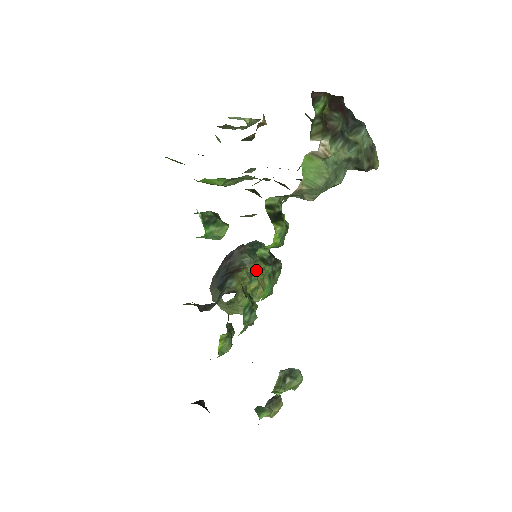
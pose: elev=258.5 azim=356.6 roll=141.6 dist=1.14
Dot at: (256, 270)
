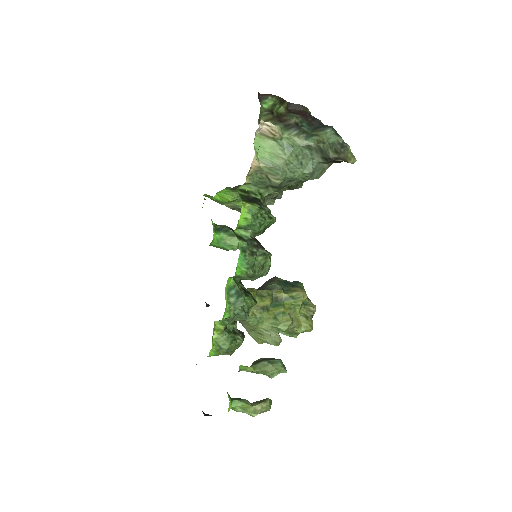
Dot at: (283, 297)
